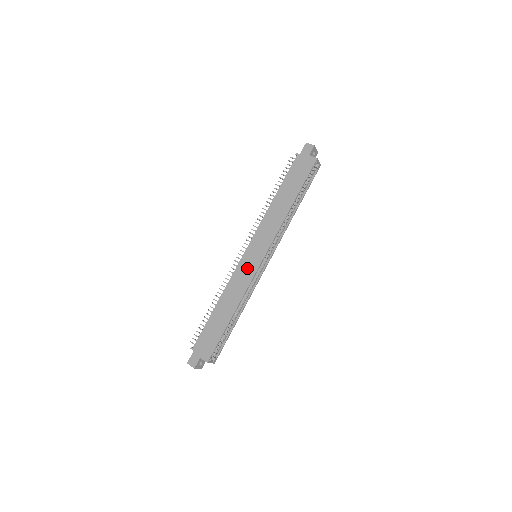
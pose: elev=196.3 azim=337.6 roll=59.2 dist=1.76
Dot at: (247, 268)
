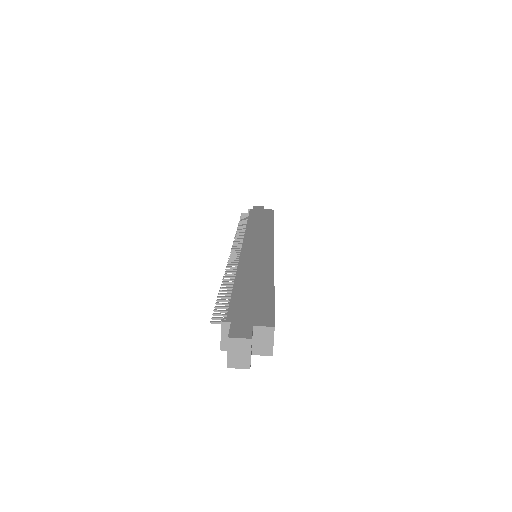
Dot at: (258, 253)
